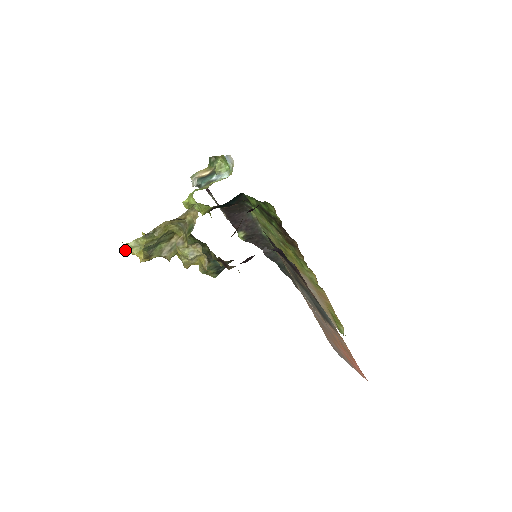
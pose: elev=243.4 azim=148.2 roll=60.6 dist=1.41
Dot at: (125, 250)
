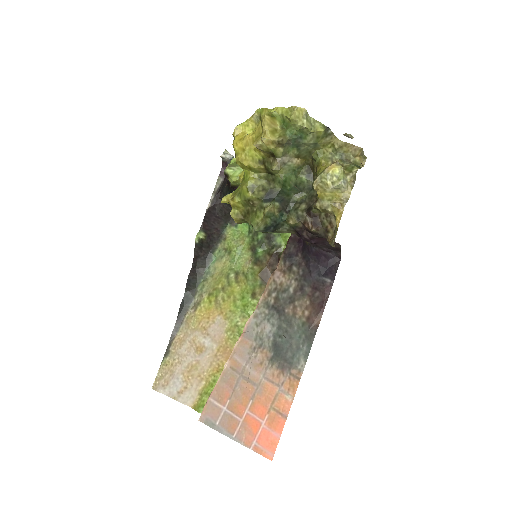
Dot at: (296, 113)
